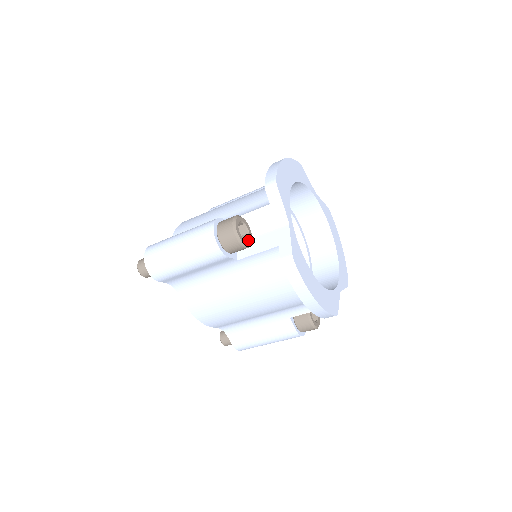
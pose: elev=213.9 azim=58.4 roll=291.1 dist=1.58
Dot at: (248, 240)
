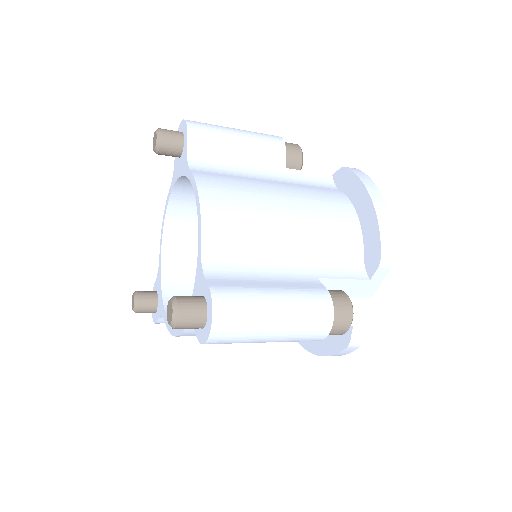
Dot at: occluded
